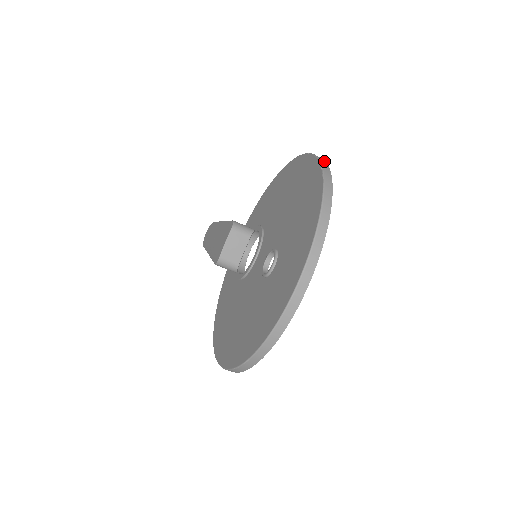
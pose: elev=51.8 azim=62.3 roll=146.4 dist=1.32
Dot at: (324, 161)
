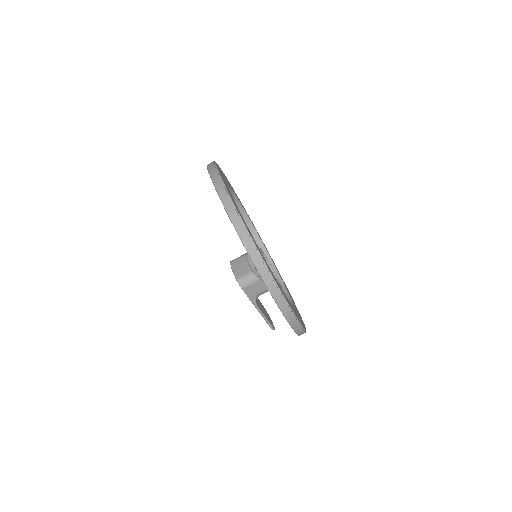
Dot at: occluded
